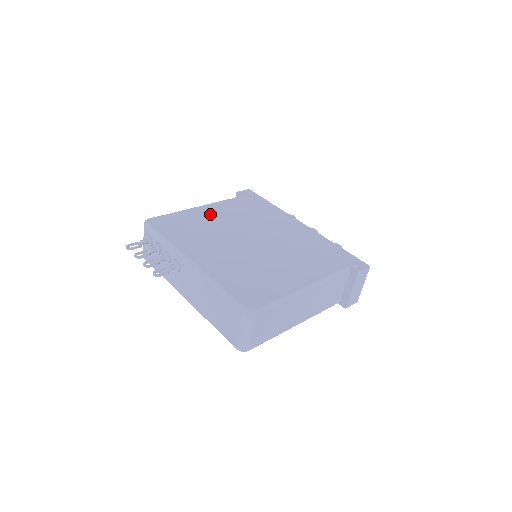
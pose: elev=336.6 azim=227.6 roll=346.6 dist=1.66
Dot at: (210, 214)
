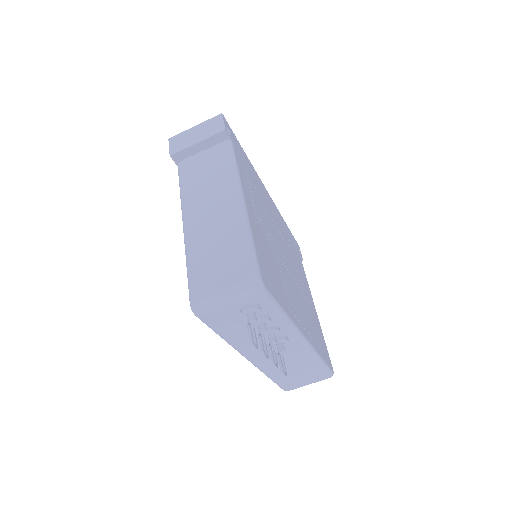
Dot at: (257, 218)
